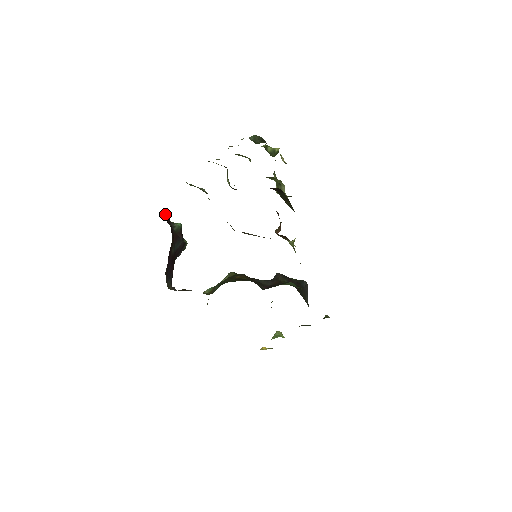
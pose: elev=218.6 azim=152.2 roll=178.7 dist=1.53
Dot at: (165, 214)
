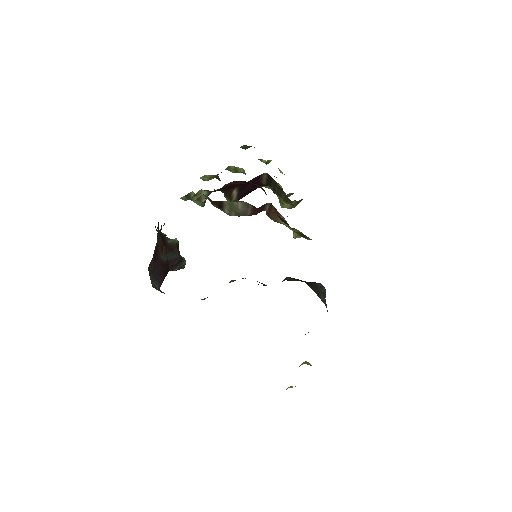
Dot at: occluded
